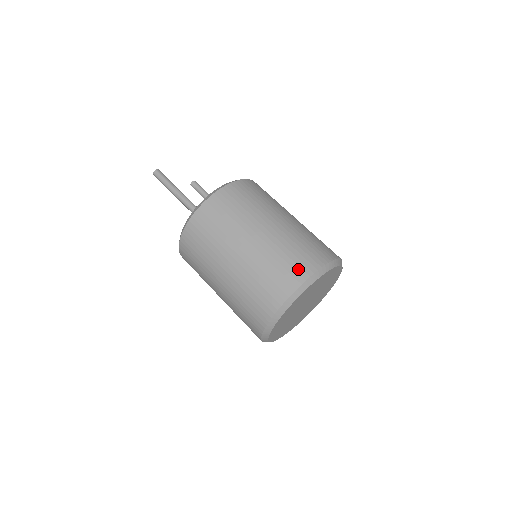
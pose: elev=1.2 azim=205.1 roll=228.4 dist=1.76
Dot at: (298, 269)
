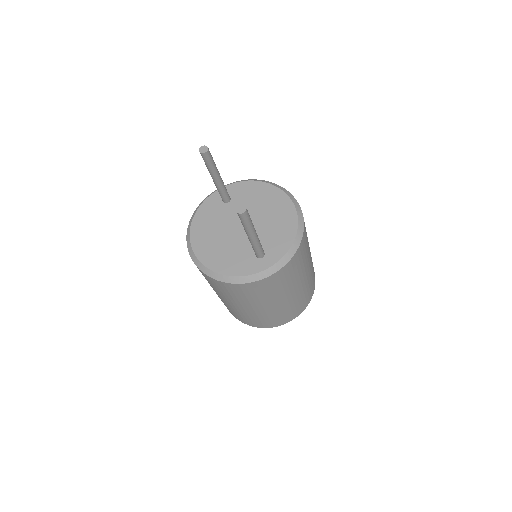
Dot at: (310, 296)
